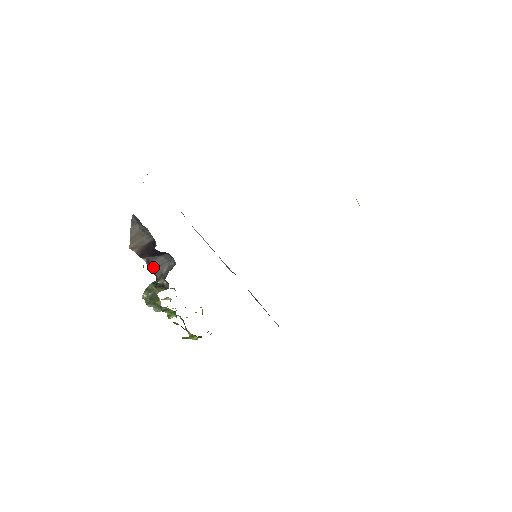
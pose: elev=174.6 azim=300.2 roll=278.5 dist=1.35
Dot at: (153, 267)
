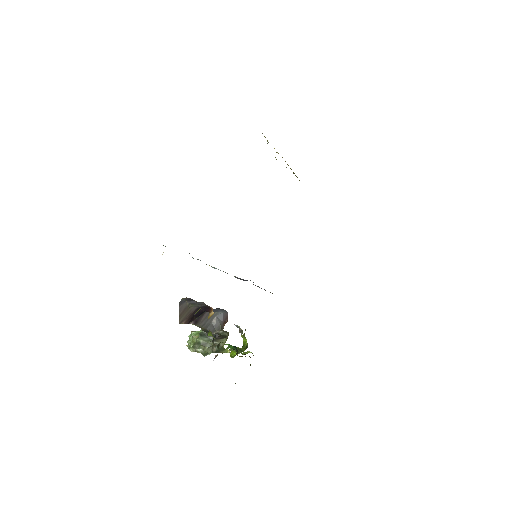
Dot at: (201, 324)
